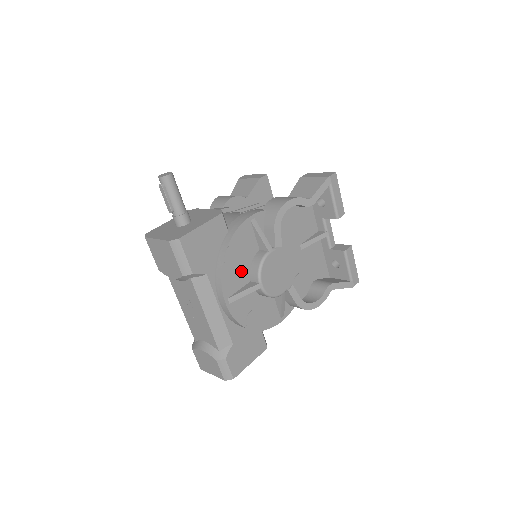
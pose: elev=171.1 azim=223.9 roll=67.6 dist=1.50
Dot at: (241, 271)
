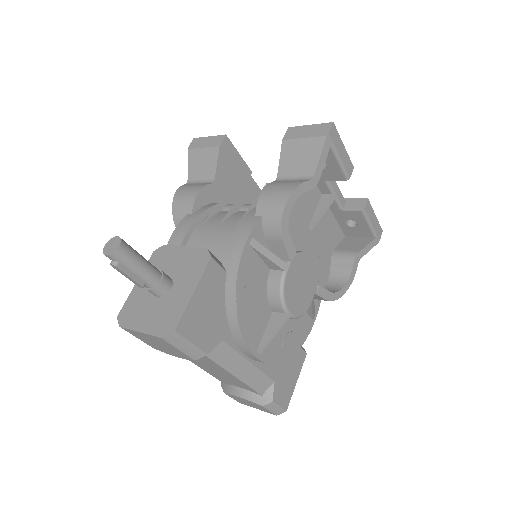
Dot at: (259, 310)
